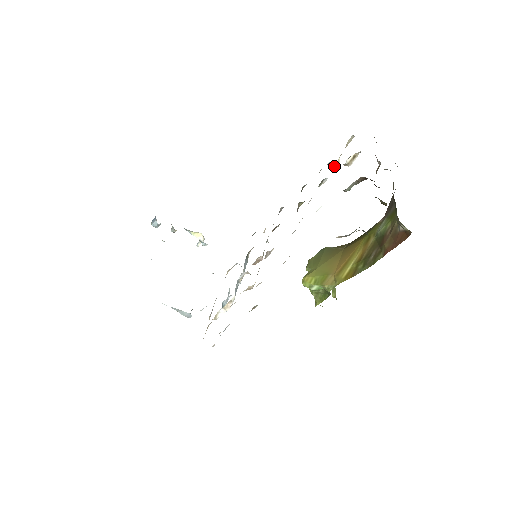
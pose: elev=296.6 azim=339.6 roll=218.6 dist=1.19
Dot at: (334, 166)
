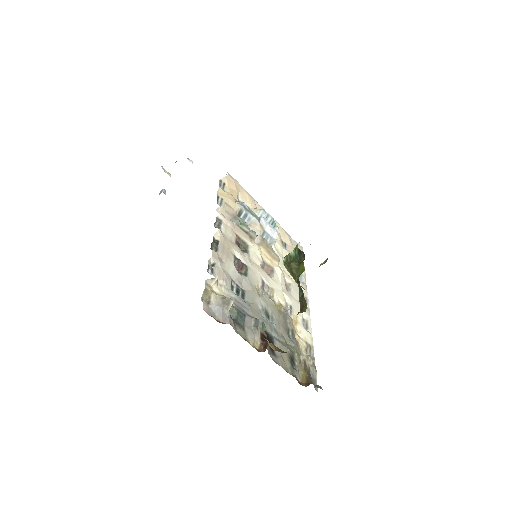
Dot at: (217, 280)
